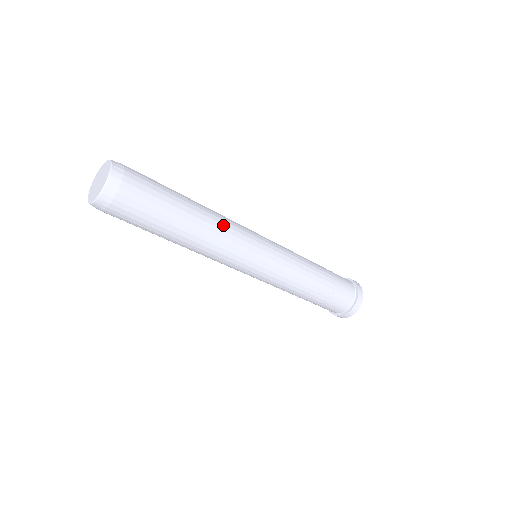
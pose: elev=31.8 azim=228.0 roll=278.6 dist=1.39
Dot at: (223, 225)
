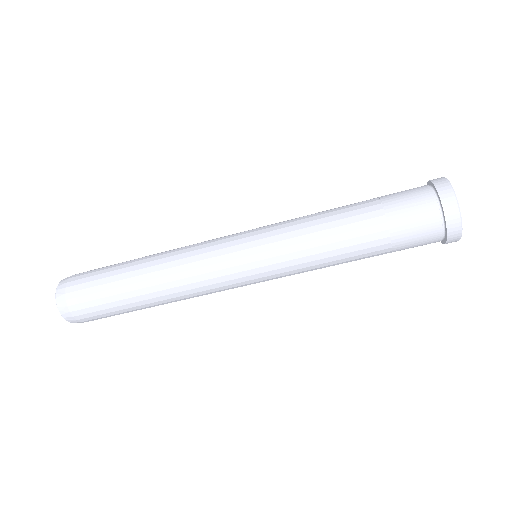
Dot at: (177, 251)
